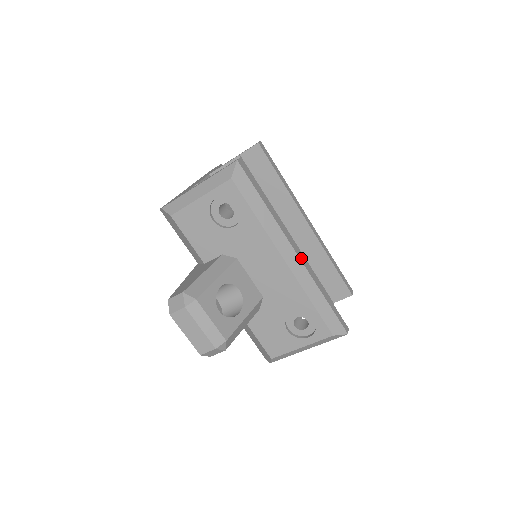
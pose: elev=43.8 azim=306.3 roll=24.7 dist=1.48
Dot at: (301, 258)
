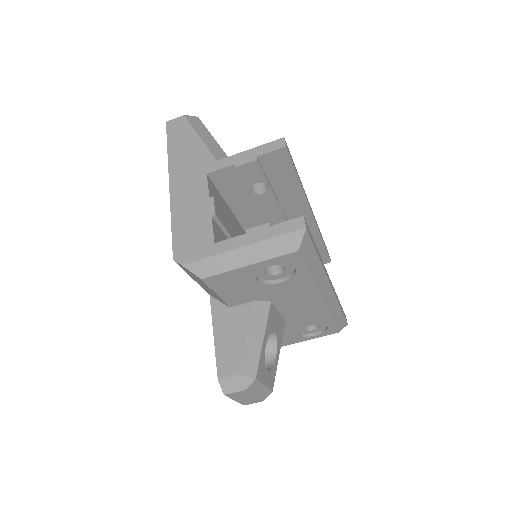
Dot at: (332, 287)
